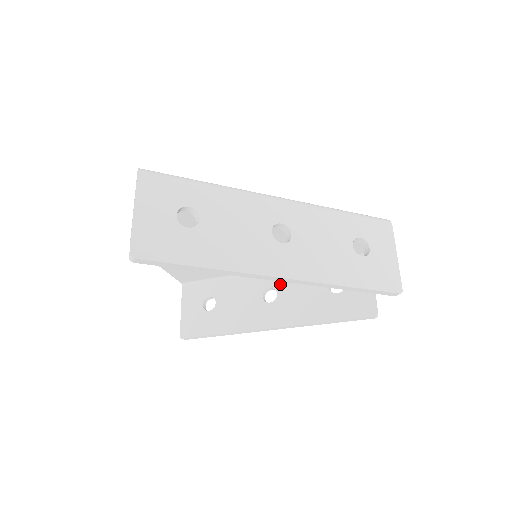
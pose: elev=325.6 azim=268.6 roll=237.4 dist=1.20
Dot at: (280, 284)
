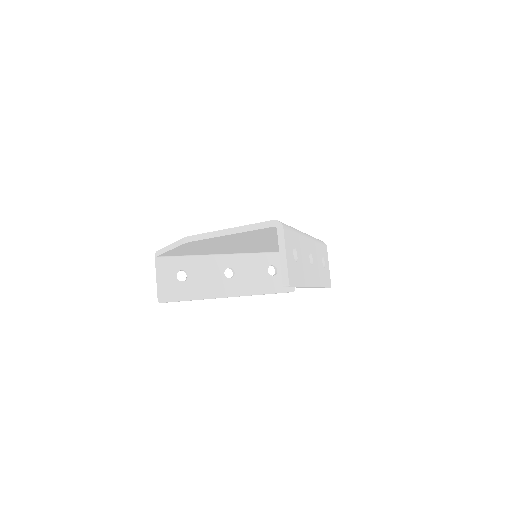
Dot at: (236, 266)
